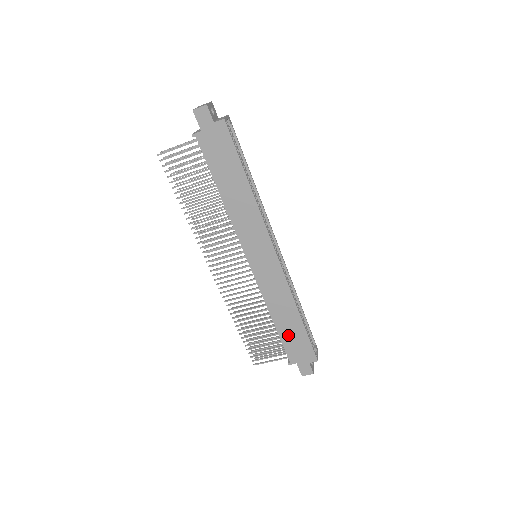
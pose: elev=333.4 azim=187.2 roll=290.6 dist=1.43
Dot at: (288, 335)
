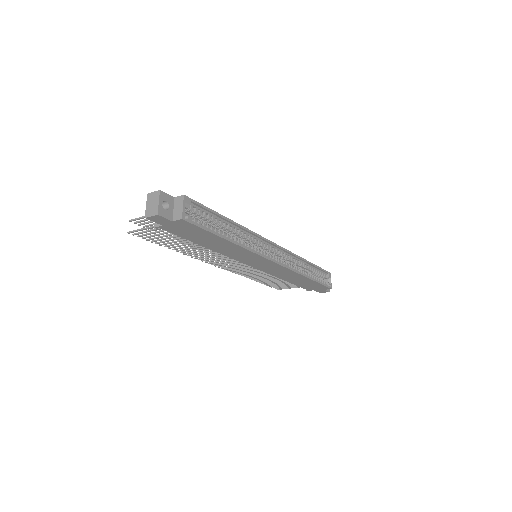
Dot at: (301, 284)
